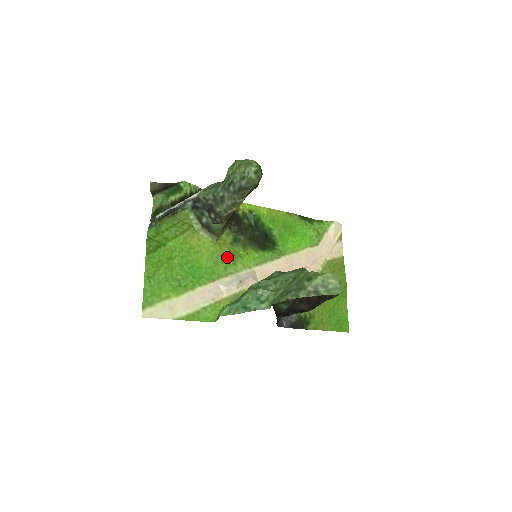
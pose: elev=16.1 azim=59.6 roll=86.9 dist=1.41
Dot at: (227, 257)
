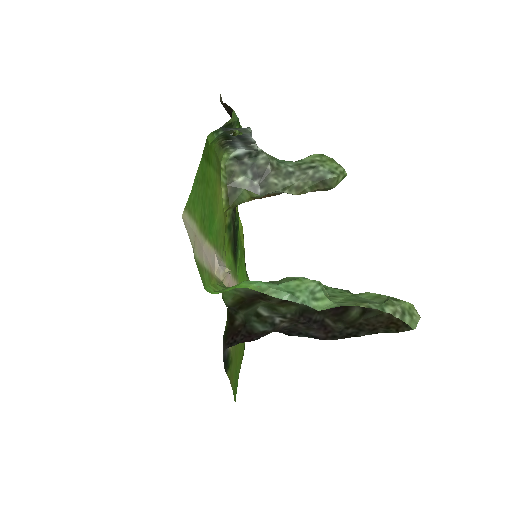
Dot at: (224, 236)
